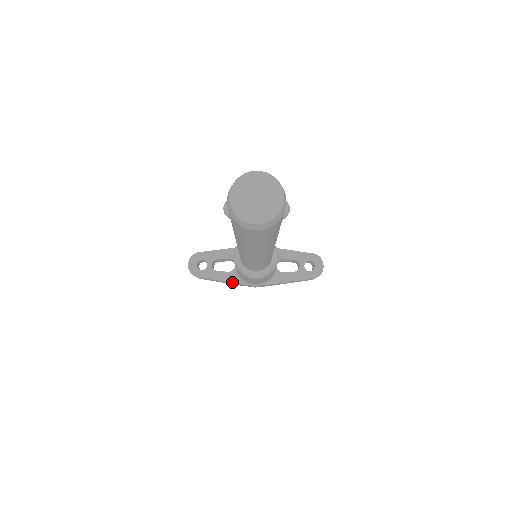
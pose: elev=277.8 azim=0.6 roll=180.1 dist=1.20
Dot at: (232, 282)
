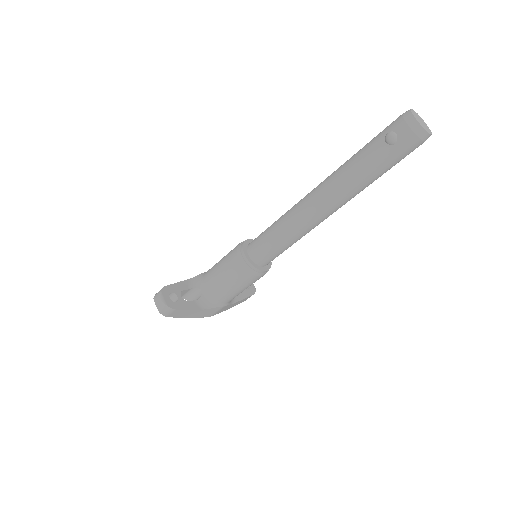
Dot at: (203, 309)
